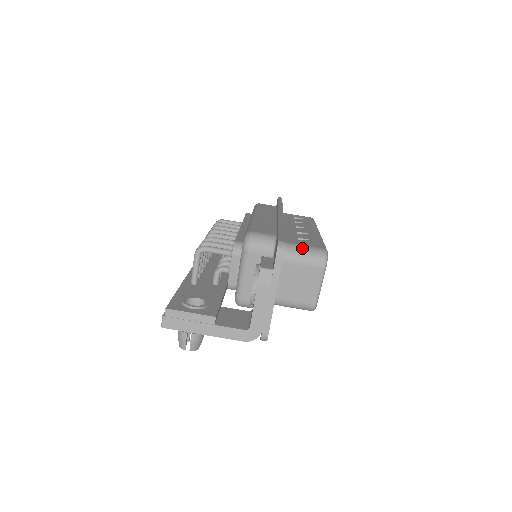
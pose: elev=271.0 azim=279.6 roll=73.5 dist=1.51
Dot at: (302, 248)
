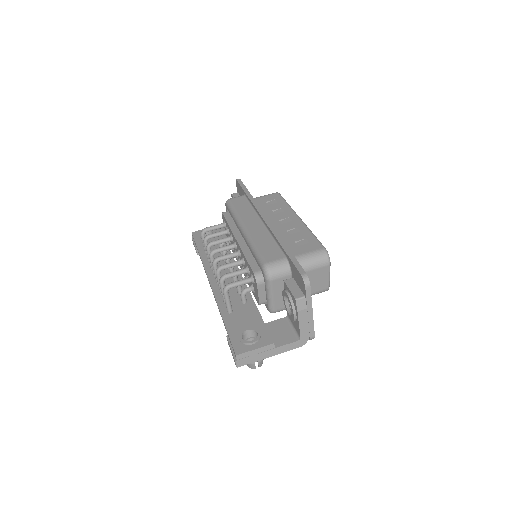
Dot at: (308, 257)
